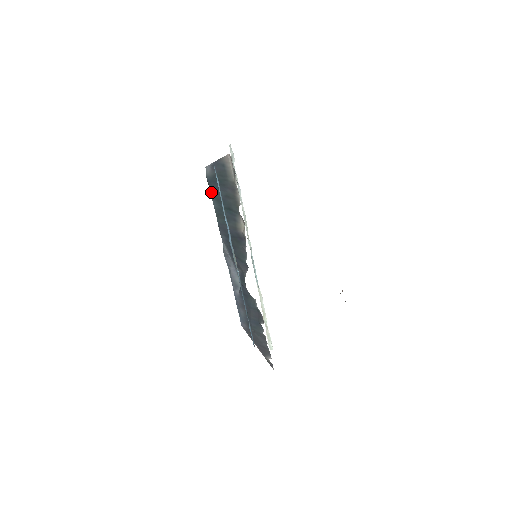
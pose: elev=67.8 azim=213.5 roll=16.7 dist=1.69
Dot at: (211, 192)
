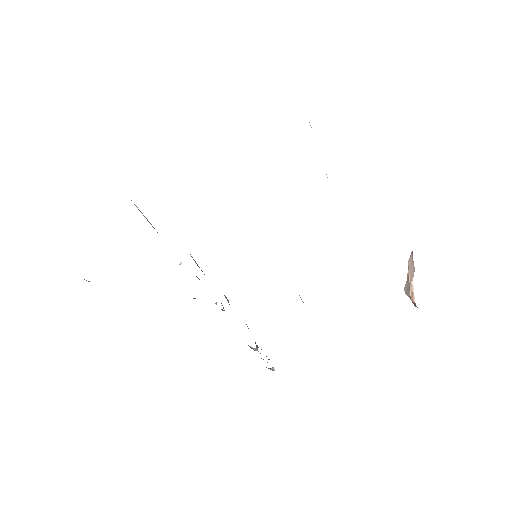
Dot at: occluded
